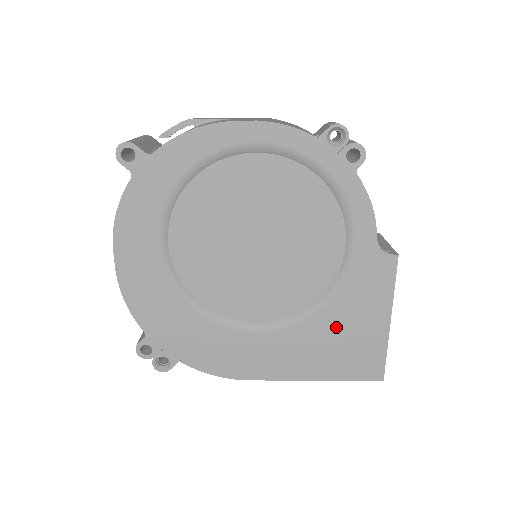
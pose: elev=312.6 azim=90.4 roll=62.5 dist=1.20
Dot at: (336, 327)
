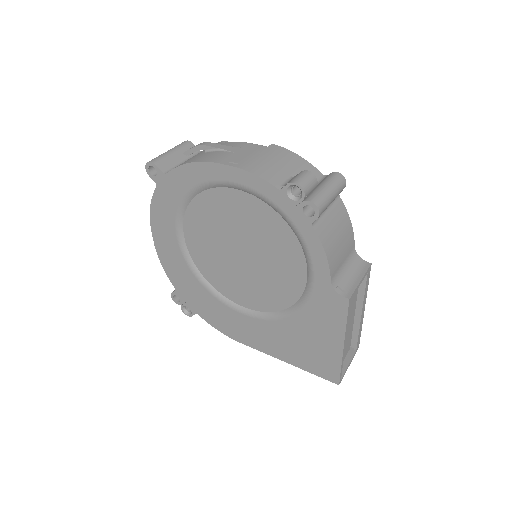
Dot at: (300, 333)
